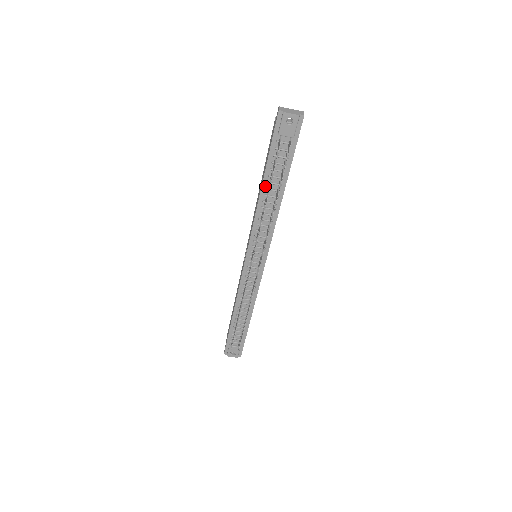
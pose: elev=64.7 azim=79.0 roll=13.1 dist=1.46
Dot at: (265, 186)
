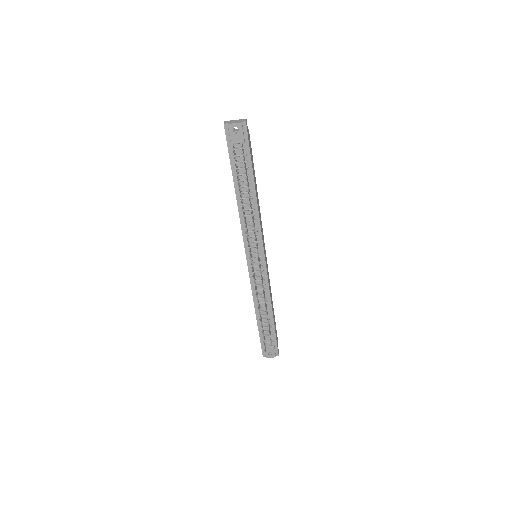
Dot at: (238, 191)
